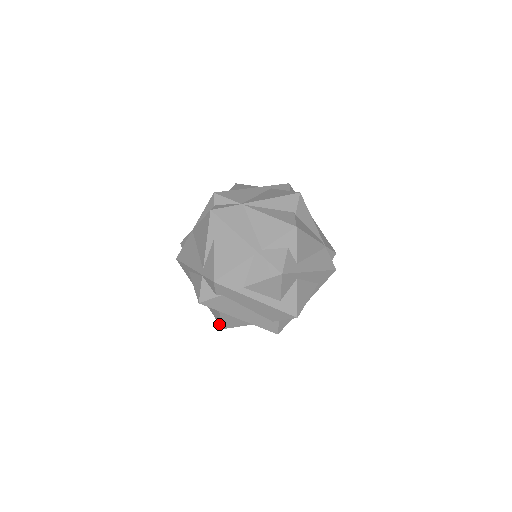
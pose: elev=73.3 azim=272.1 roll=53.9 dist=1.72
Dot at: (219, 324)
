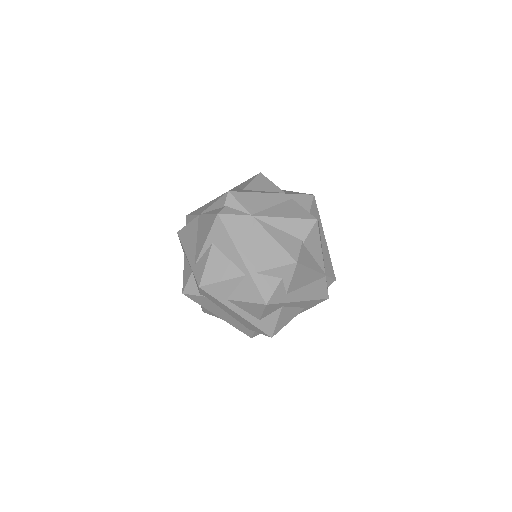
Dot at: occluded
